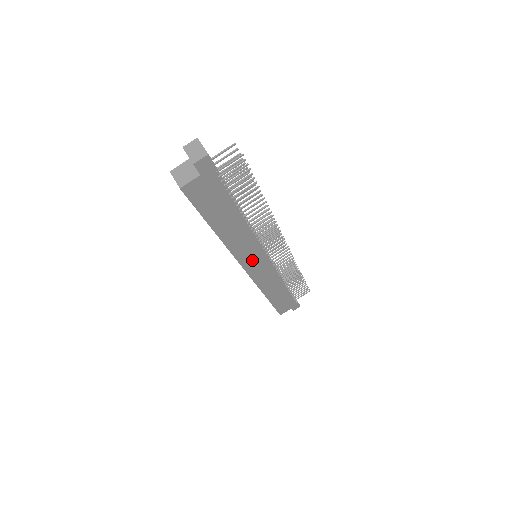
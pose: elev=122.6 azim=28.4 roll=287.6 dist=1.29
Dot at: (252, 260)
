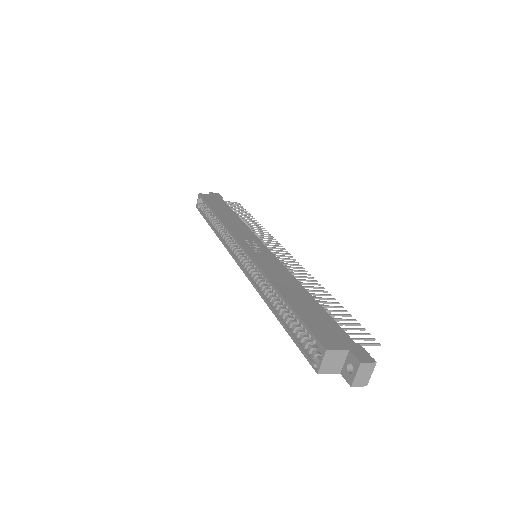
Dot at: occluded
